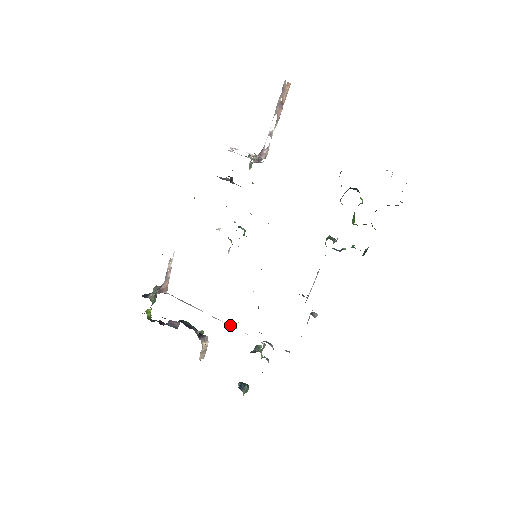
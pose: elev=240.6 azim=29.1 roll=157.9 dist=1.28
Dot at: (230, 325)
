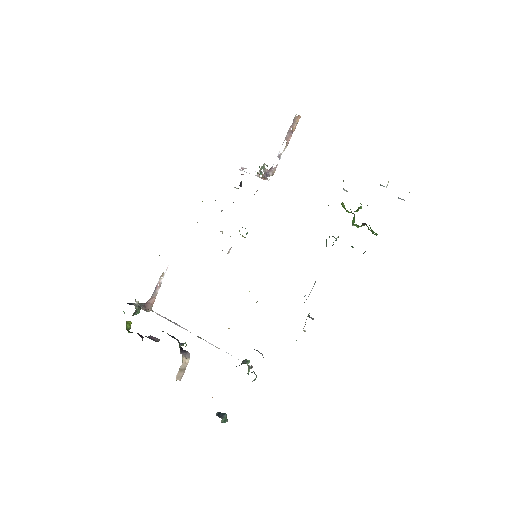
Dot at: (215, 346)
